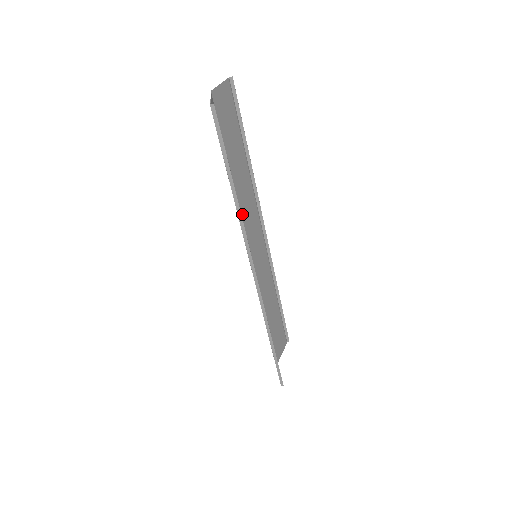
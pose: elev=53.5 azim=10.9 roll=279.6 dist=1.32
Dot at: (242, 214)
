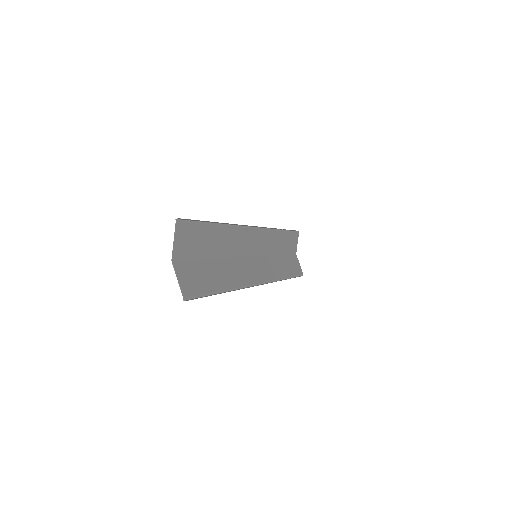
Dot at: (234, 255)
